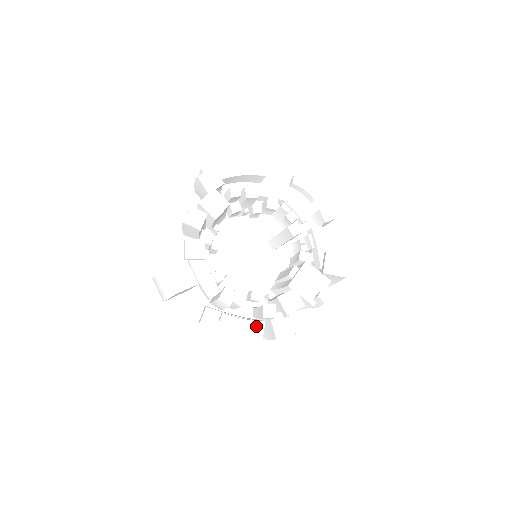
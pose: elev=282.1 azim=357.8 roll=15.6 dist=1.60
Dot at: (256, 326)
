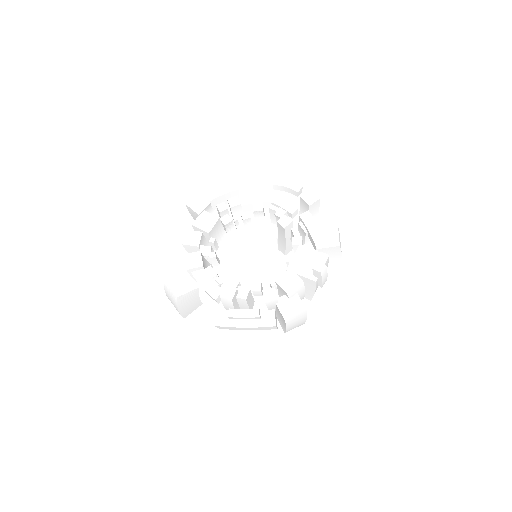
Dot at: (267, 315)
